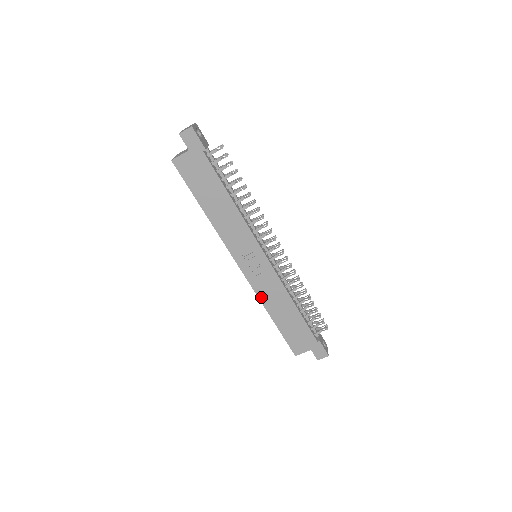
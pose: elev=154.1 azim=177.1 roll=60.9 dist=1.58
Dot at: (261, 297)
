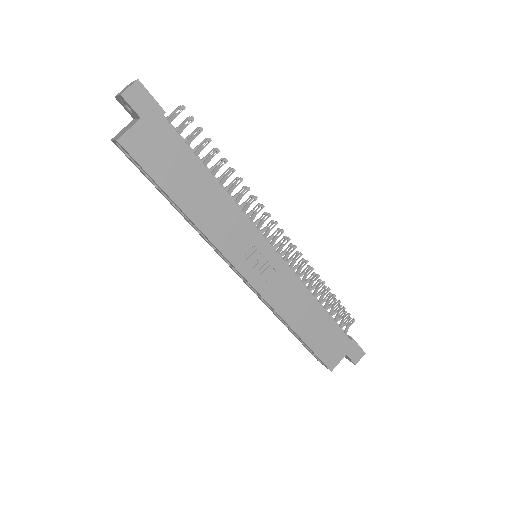
Dot at: (278, 309)
